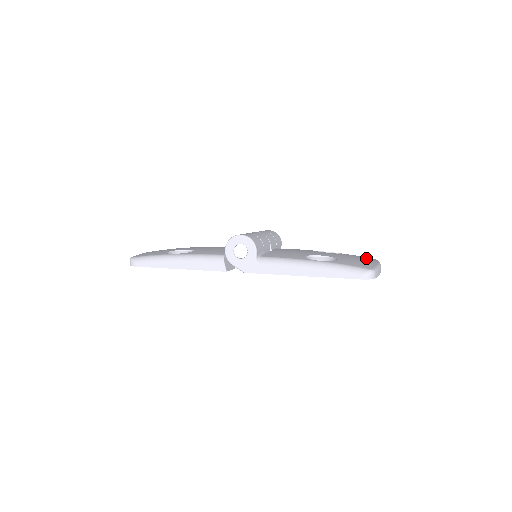
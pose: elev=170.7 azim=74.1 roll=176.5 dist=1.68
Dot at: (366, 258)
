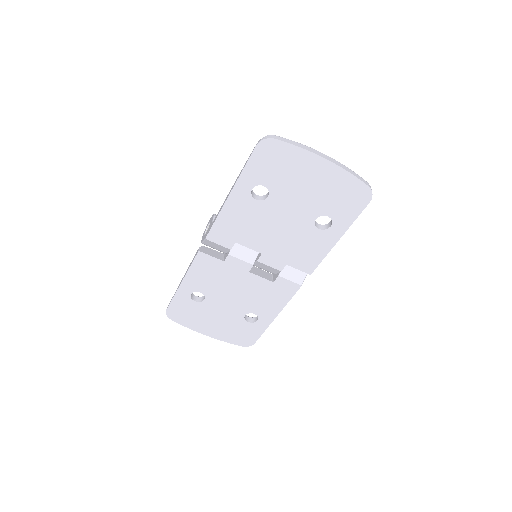
Dot at: occluded
